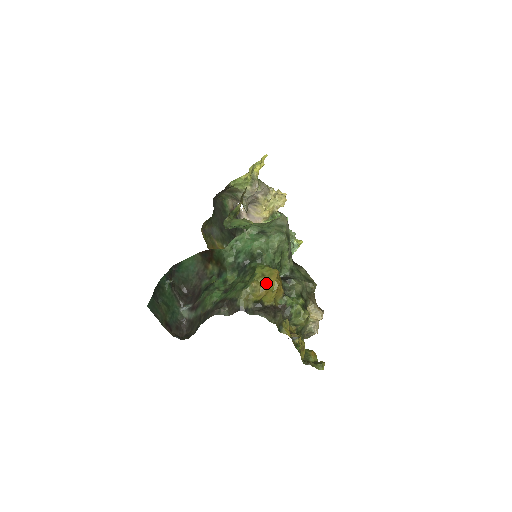
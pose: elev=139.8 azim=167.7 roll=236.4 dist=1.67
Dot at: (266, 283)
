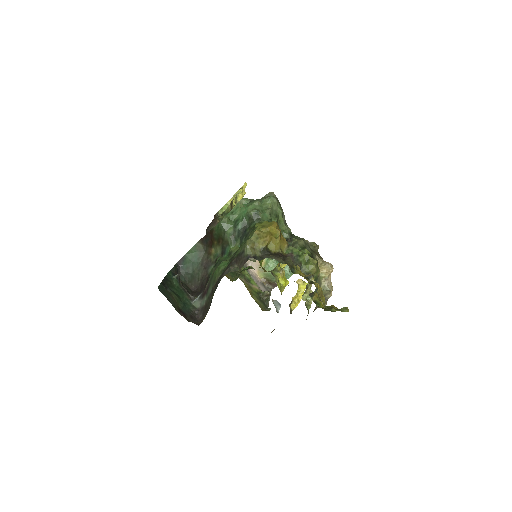
Dot at: (268, 231)
